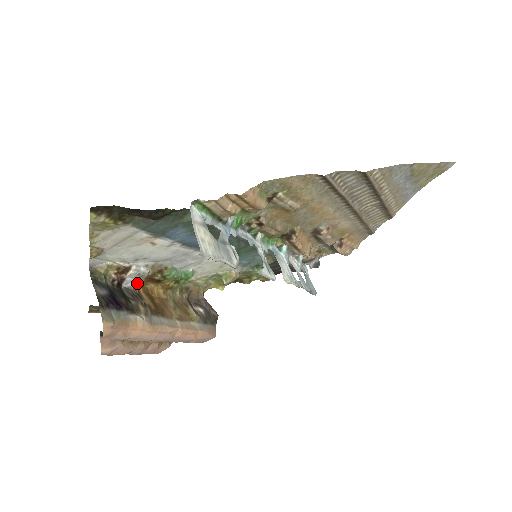
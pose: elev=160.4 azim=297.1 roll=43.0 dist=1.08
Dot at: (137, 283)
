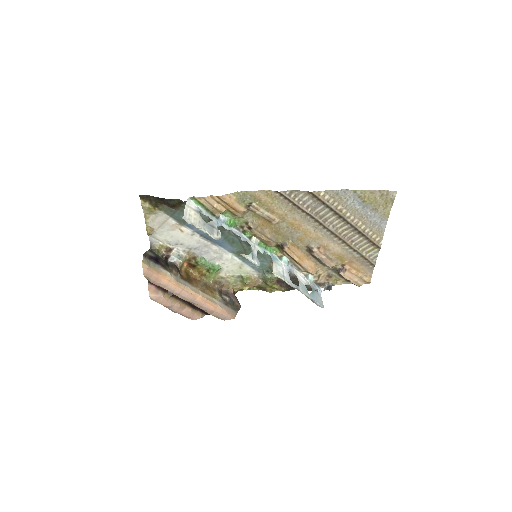
Dot at: (178, 261)
